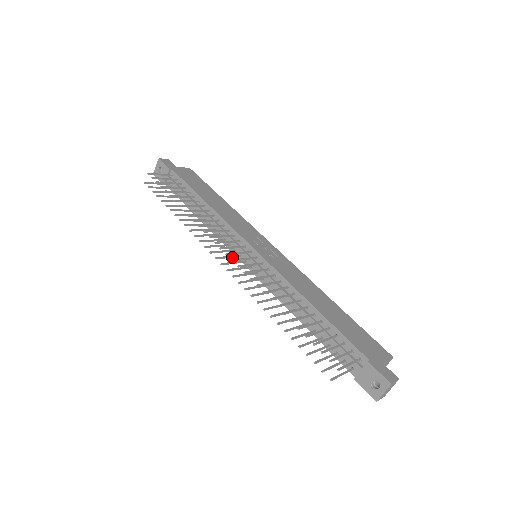
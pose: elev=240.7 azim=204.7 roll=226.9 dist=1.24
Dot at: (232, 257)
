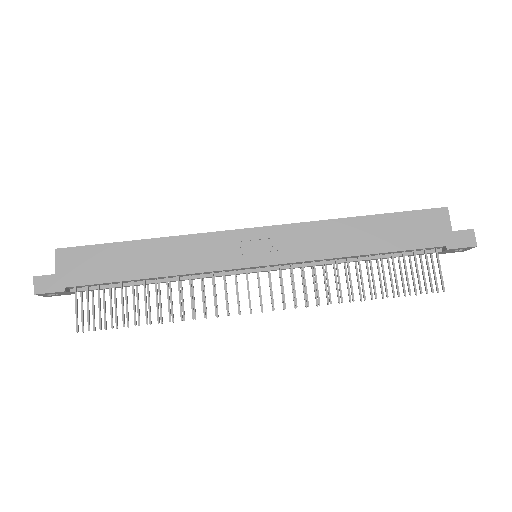
Dot at: occluded
